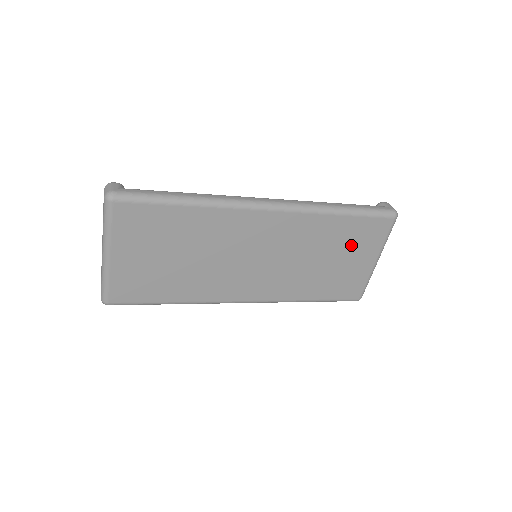
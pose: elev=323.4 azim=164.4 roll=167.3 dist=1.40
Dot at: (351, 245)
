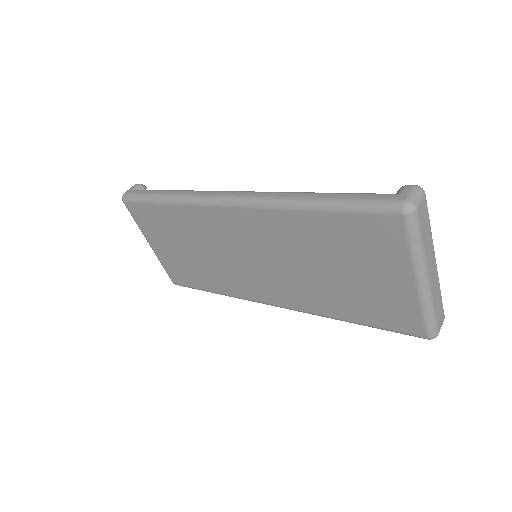
Dot at: (355, 254)
